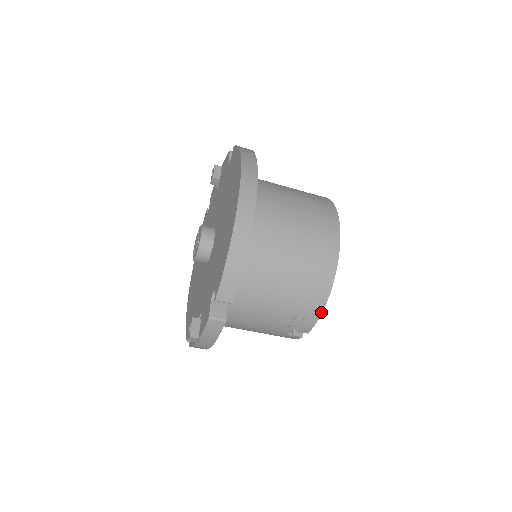
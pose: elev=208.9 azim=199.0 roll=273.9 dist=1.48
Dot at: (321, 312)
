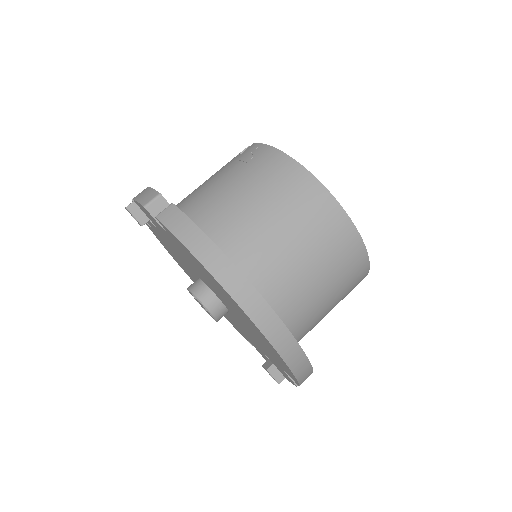
Dot at: occluded
